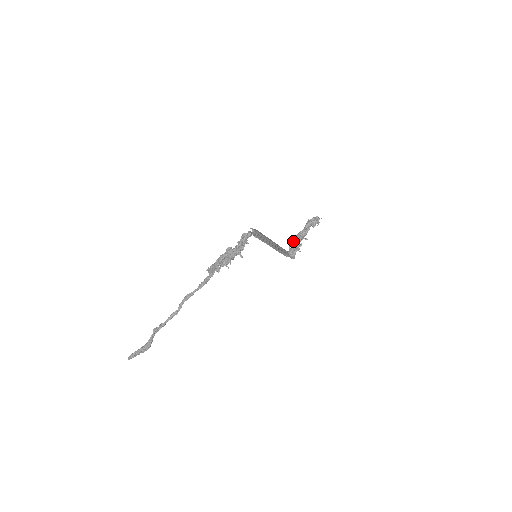
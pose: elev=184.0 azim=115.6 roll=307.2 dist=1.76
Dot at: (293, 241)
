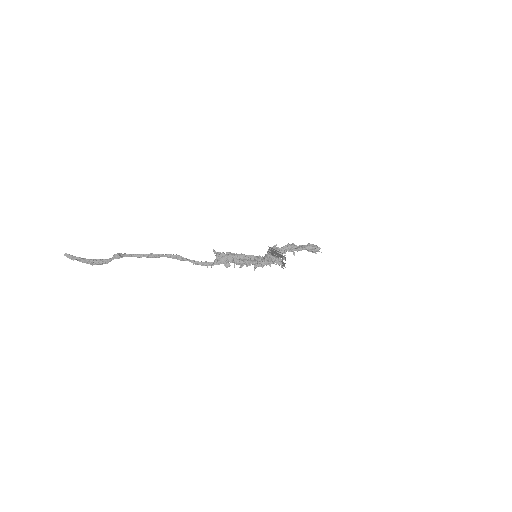
Dot at: (284, 246)
